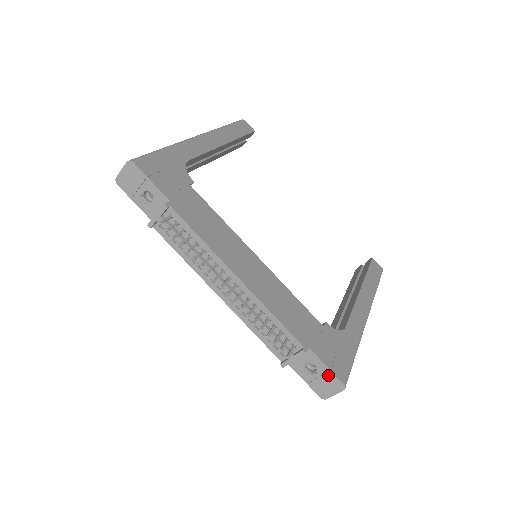
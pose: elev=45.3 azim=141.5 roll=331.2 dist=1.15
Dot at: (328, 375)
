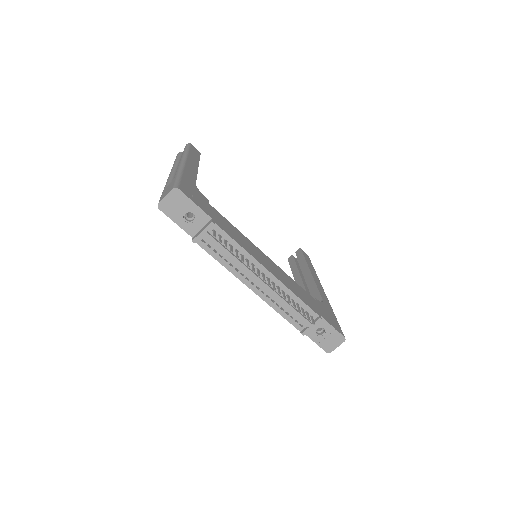
Dot at: (334, 333)
